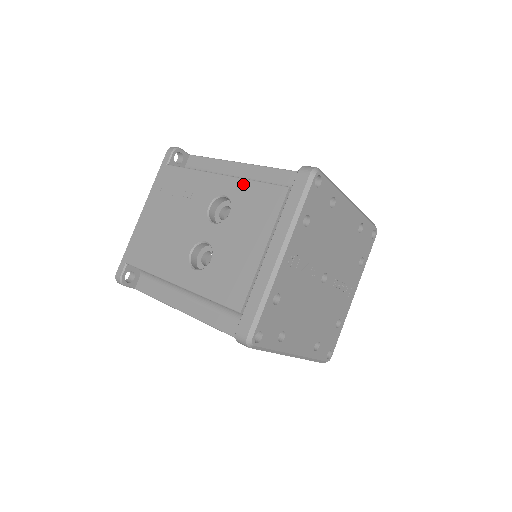
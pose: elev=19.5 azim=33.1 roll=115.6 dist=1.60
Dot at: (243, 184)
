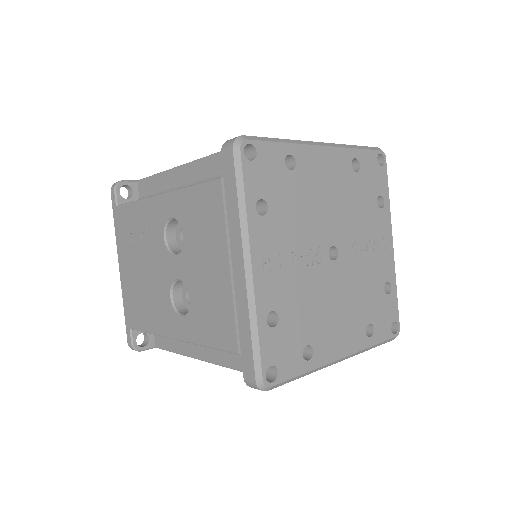
Dot at: (180, 196)
